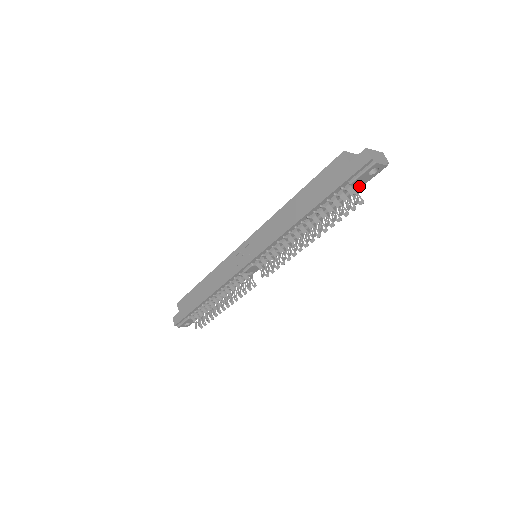
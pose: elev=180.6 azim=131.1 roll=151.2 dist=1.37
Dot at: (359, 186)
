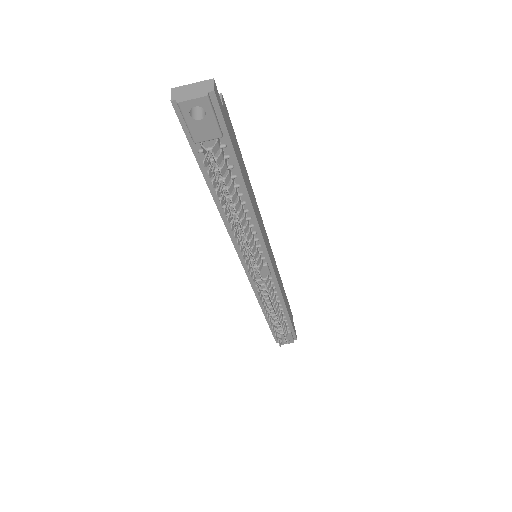
Dot at: (216, 138)
